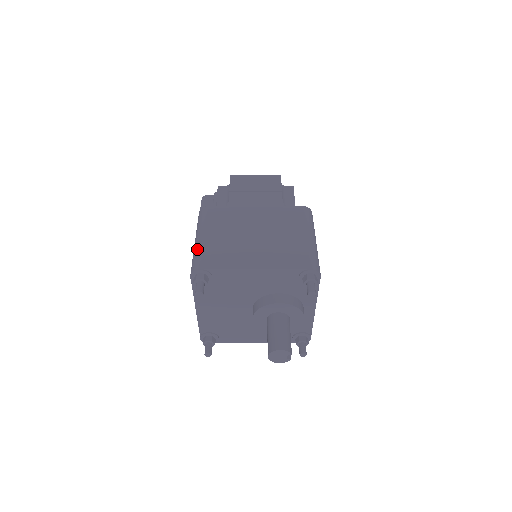
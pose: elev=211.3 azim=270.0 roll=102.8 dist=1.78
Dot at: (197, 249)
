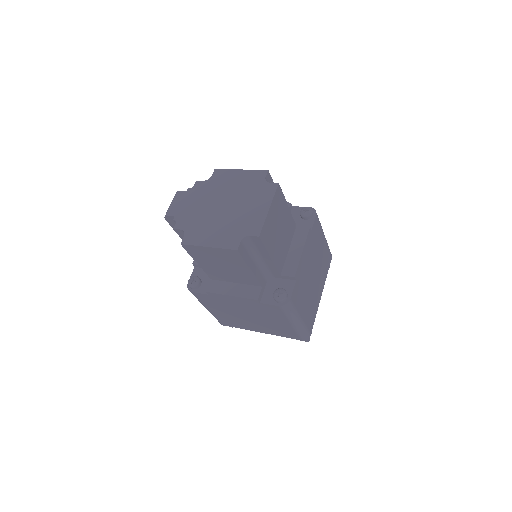
Dot at: occluded
